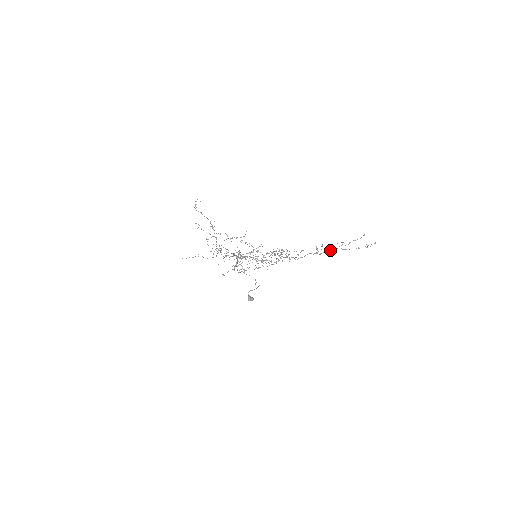
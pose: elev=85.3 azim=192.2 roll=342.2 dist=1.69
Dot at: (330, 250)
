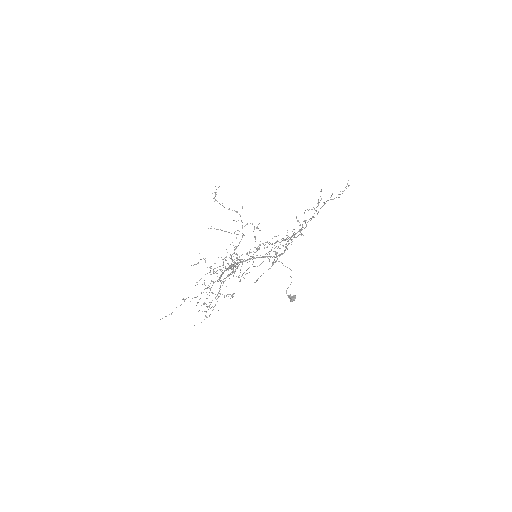
Dot at: (316, 211)
